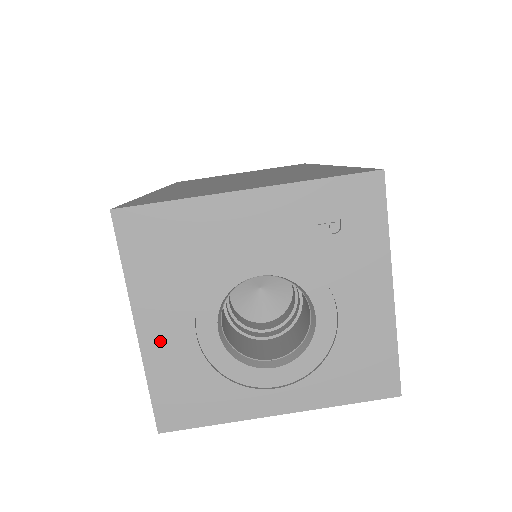
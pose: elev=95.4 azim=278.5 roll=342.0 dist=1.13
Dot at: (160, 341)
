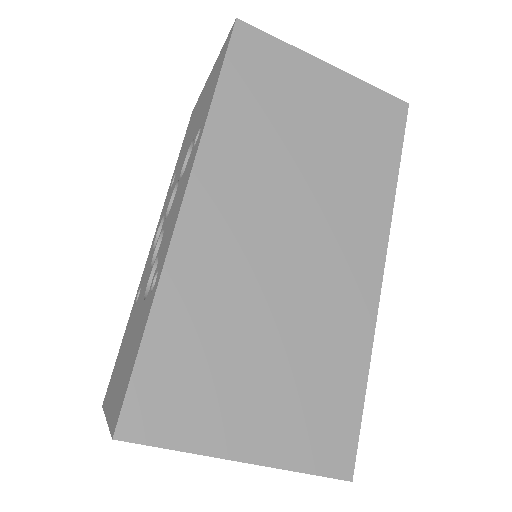
Dot at: occluded
